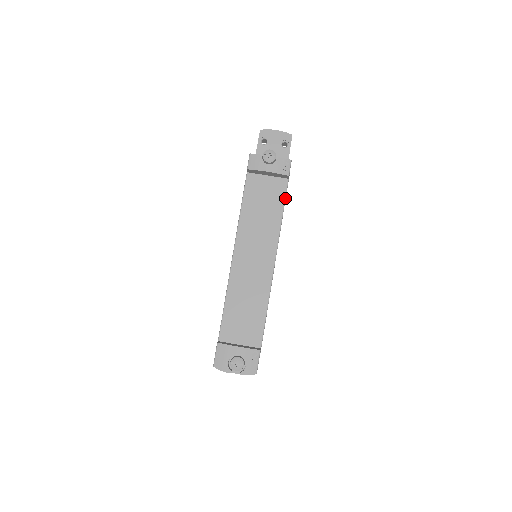
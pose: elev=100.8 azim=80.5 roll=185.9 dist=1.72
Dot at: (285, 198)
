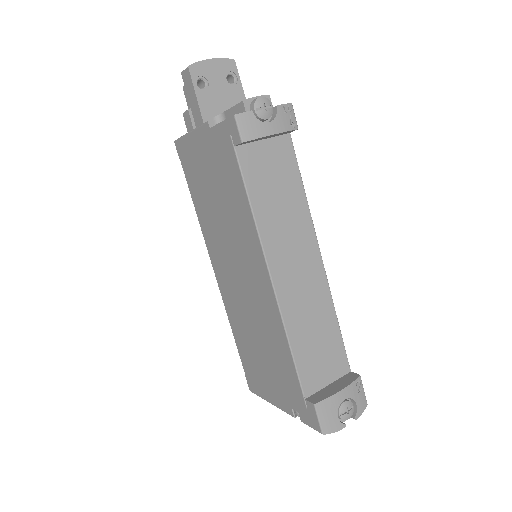
Dot at: (297, 163)
